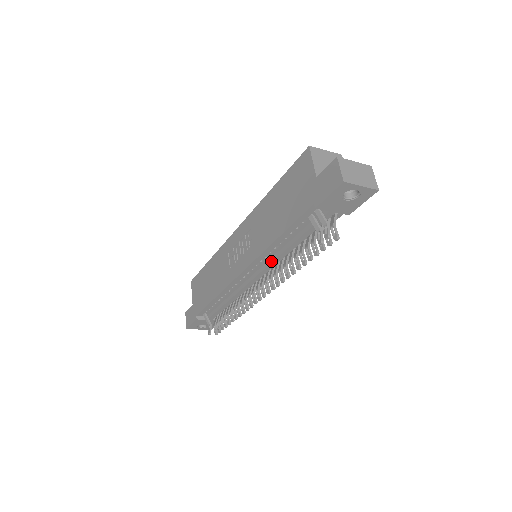
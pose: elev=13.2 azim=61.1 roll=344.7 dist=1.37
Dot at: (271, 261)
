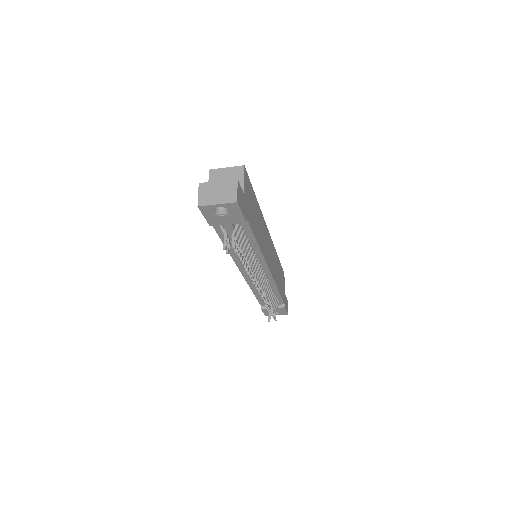
Dot at: occluded
